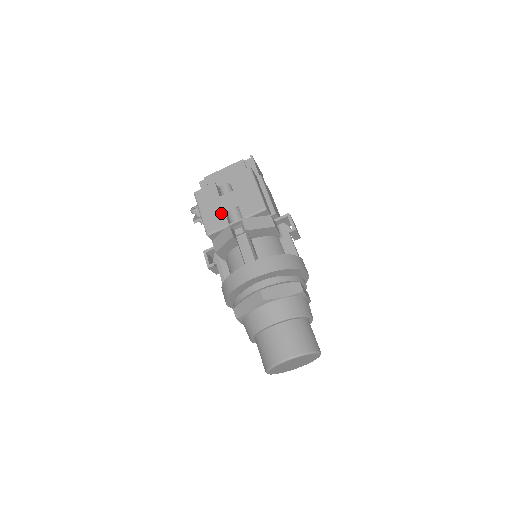
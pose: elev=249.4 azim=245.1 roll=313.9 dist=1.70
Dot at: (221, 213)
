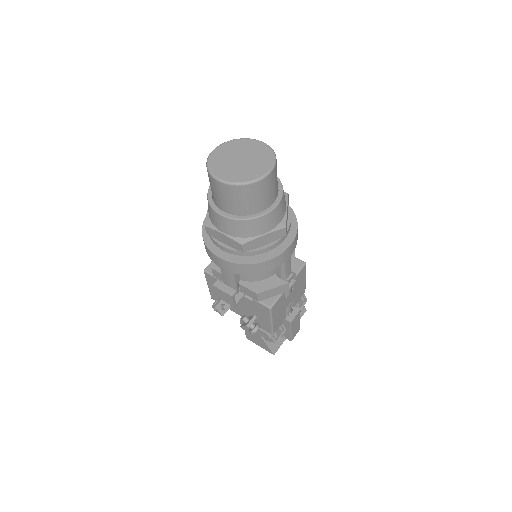
Dot at: occluded
